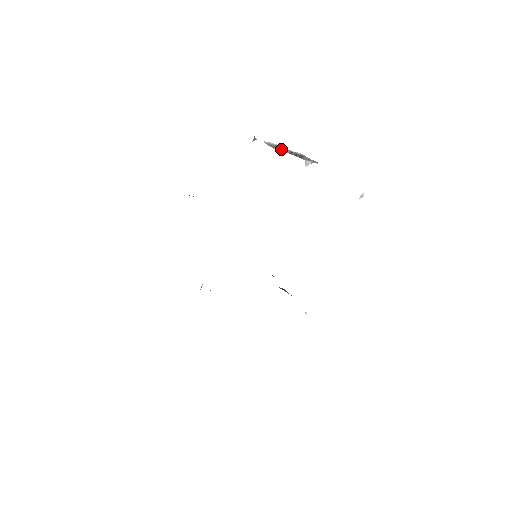
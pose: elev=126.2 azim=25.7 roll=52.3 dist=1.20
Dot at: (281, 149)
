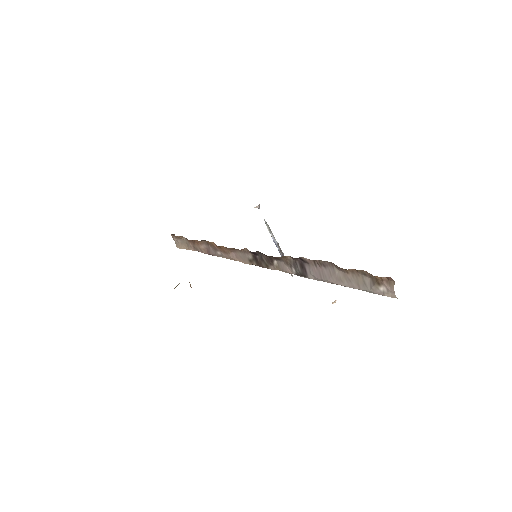
Dot at: (272, 235)
